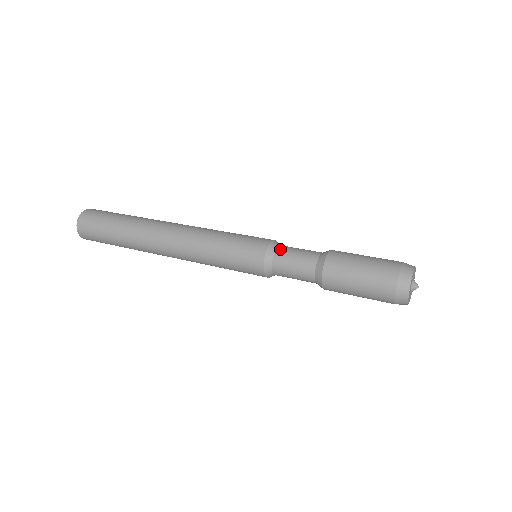
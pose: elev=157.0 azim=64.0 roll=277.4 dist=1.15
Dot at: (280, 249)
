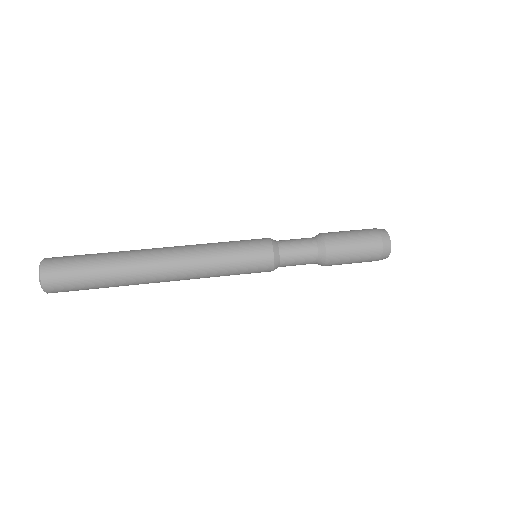
Dot at: (283, 254)
